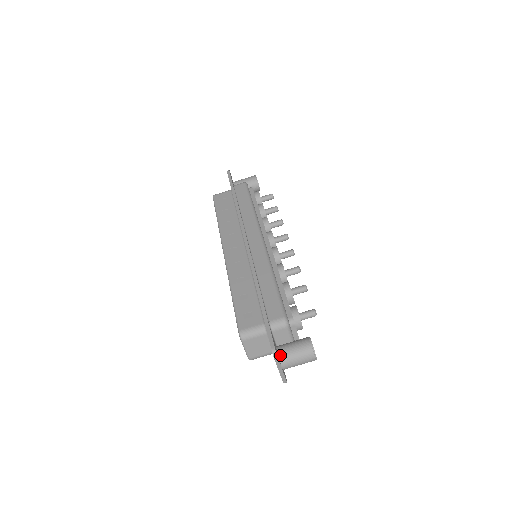
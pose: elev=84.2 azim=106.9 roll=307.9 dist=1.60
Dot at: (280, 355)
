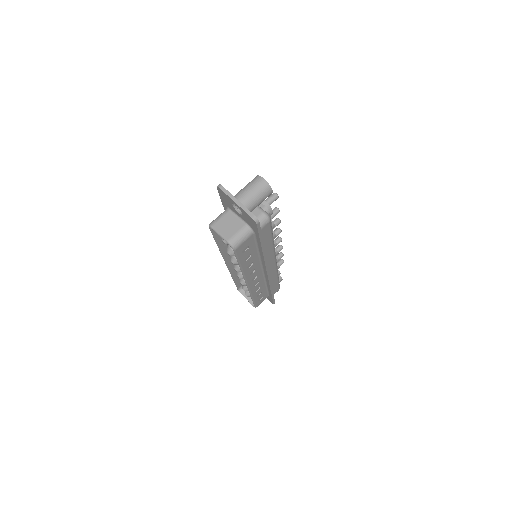
Dot at: occluded
